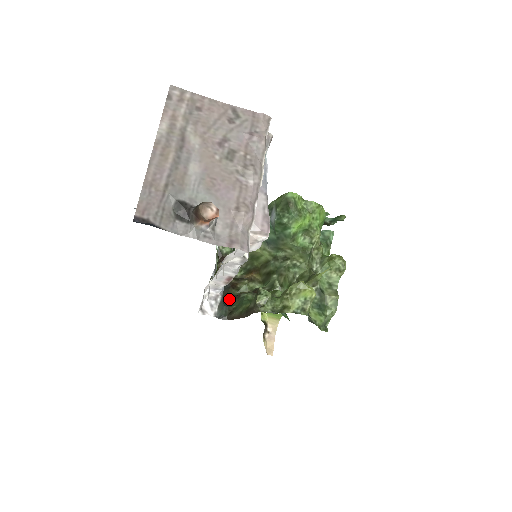
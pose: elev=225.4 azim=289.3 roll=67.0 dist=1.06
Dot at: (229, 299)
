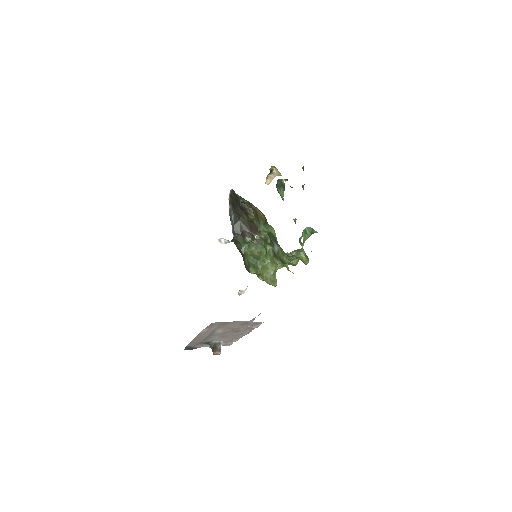
Dot at: (239, 230)
